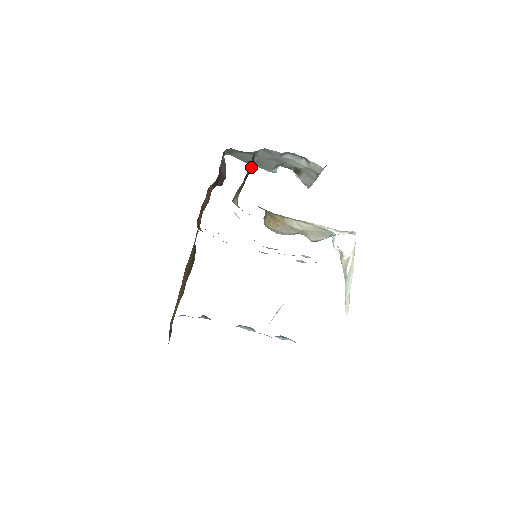
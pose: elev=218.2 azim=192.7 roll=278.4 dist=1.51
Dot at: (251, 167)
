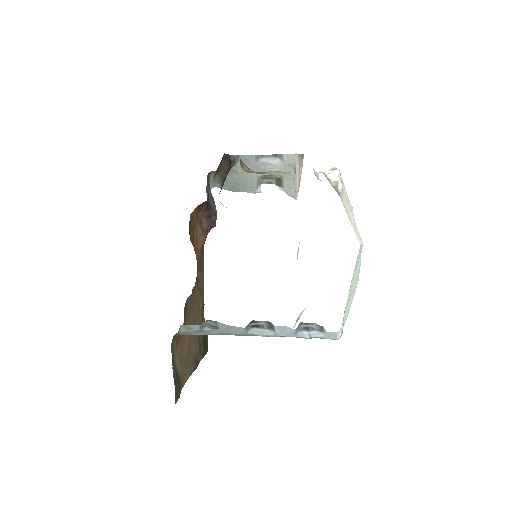
Dot at: (229, 164)
